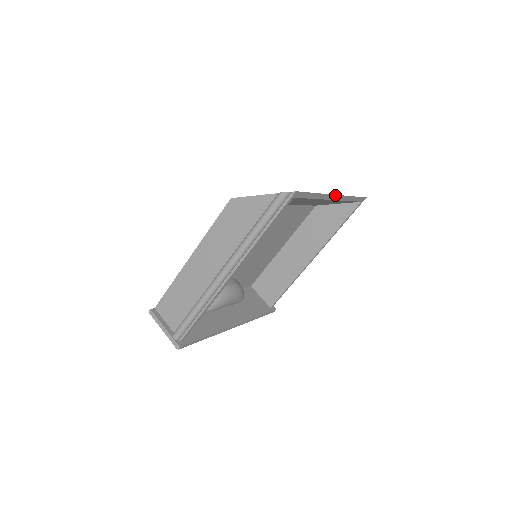
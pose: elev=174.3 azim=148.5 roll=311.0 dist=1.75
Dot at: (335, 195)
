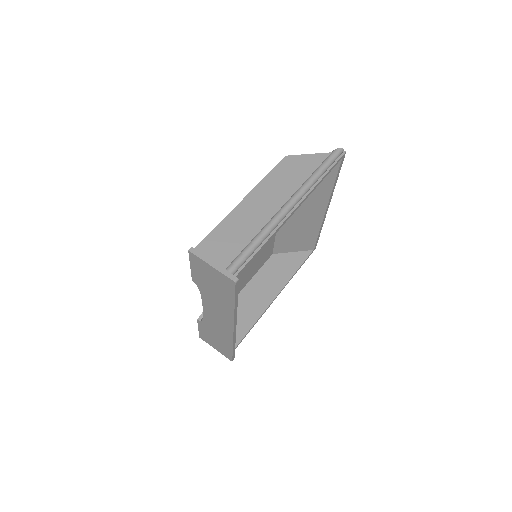
Dot at: occluded
